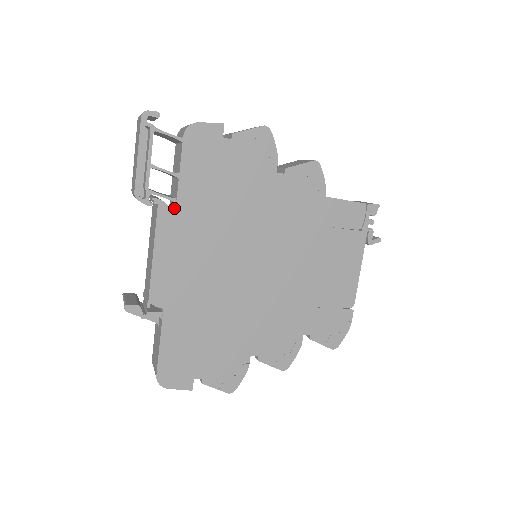
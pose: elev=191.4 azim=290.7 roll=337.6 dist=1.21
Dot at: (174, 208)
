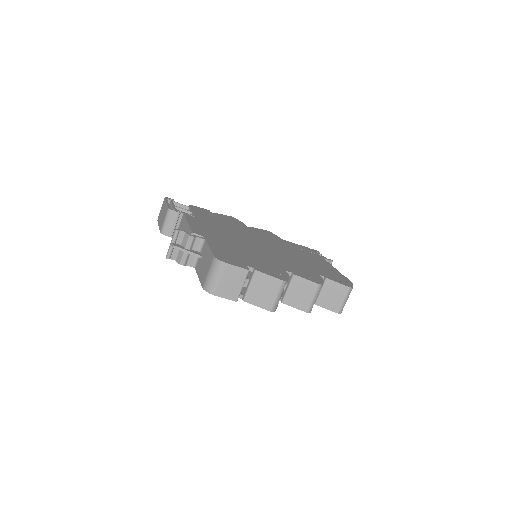
Dot at: occluded
